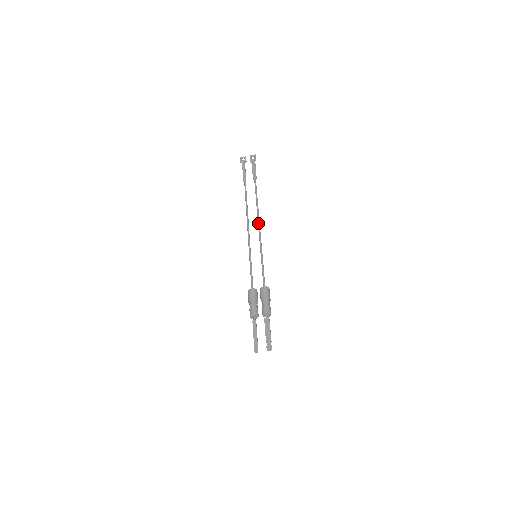
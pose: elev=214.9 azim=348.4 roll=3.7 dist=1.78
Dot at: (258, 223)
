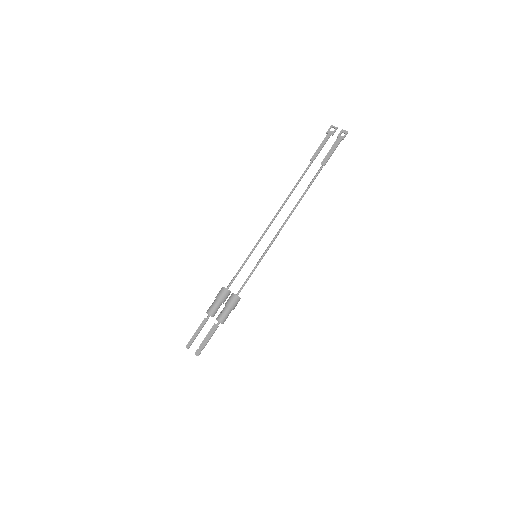
Dot at: (285, 221)
